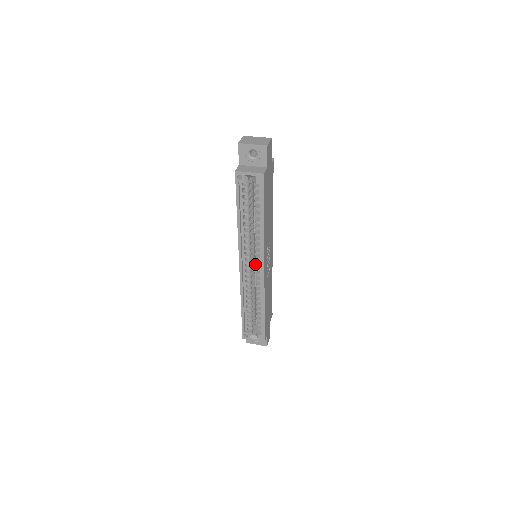
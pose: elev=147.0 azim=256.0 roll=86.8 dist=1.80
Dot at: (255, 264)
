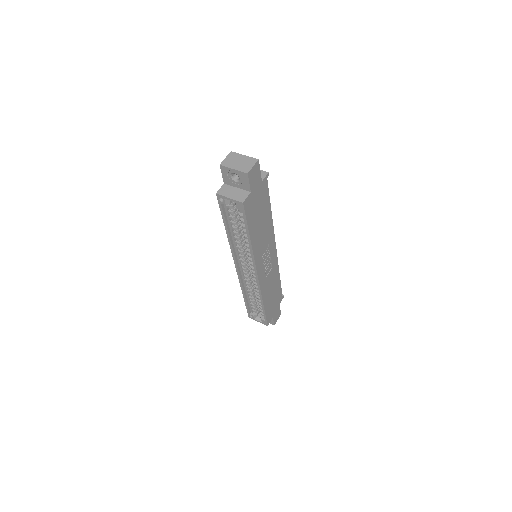
Dot at: occluded
